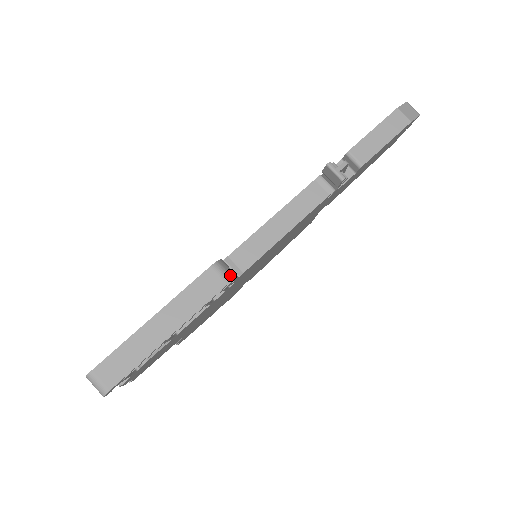
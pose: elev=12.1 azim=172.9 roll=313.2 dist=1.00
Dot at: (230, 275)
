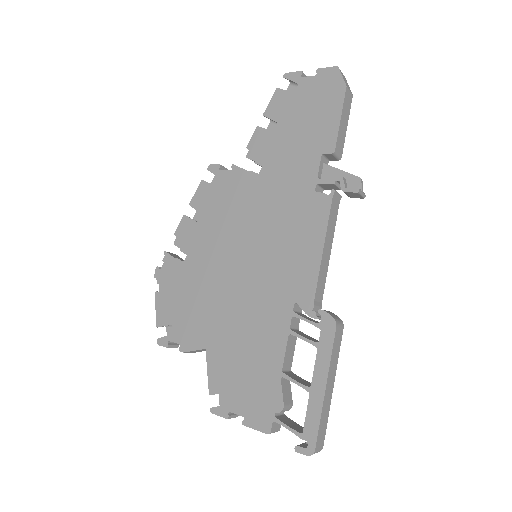
Dot at: (340, 320)
